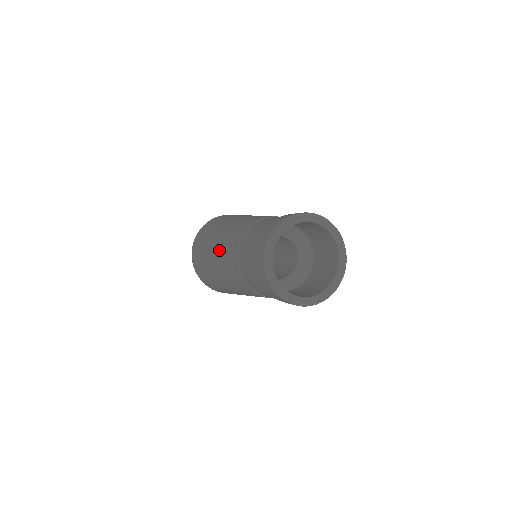
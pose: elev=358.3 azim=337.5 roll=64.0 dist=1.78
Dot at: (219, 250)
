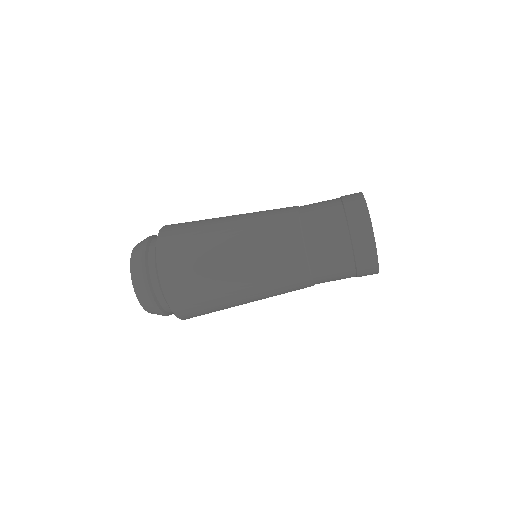
Dot at: occluded
